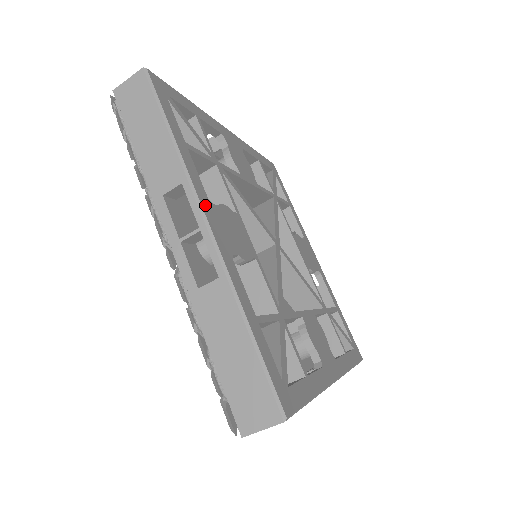
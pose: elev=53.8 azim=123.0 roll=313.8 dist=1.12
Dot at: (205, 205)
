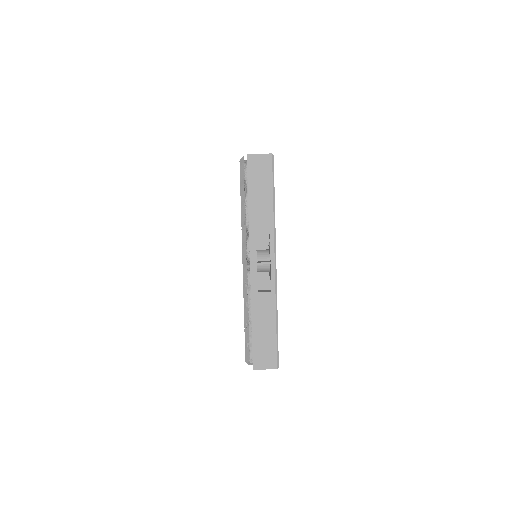
Dot at: occluded
